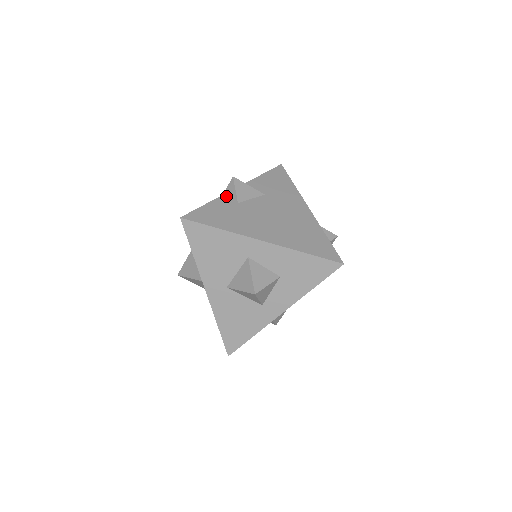
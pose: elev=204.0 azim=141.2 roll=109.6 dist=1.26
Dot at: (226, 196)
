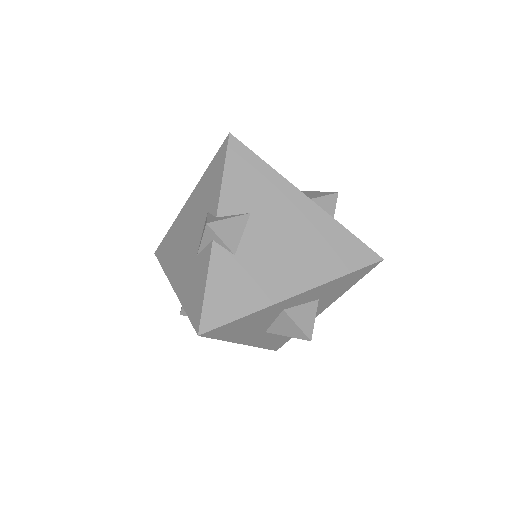
Dot at: (215, 255)
